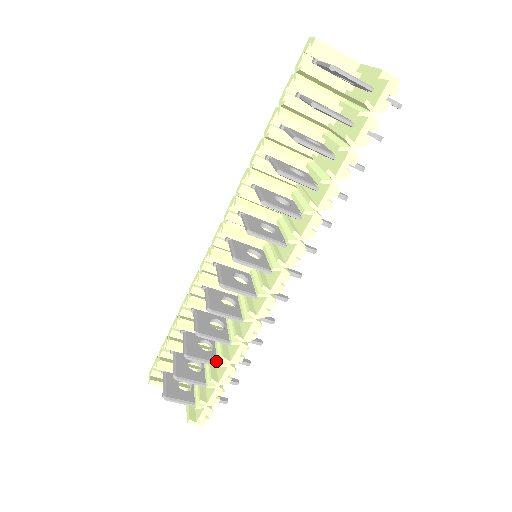
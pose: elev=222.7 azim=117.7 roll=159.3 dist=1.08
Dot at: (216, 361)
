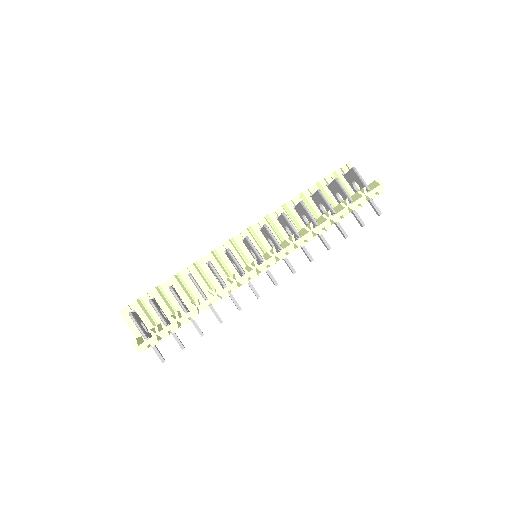
Dot at: (186, 308)
